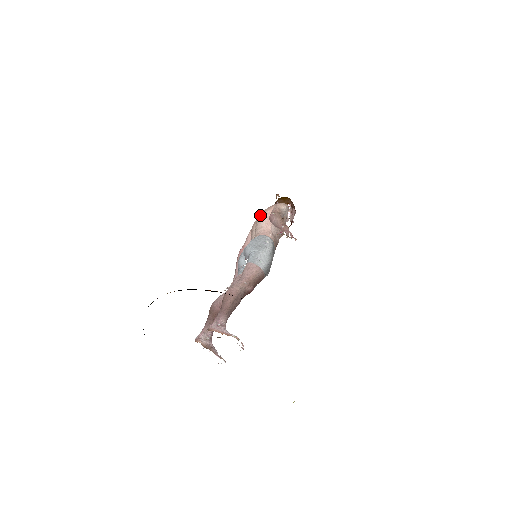
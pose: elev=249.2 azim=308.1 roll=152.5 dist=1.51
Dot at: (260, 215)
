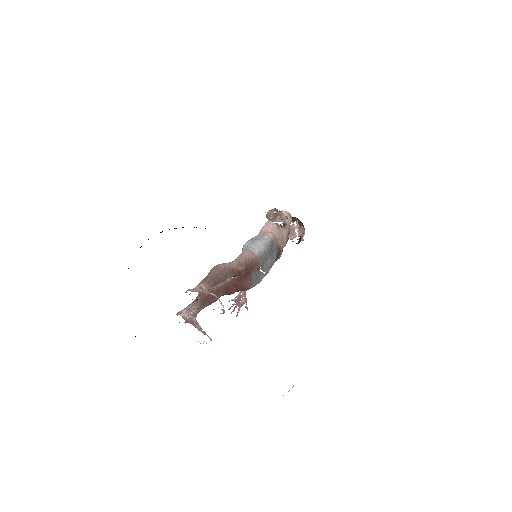
Dot at: occluded
